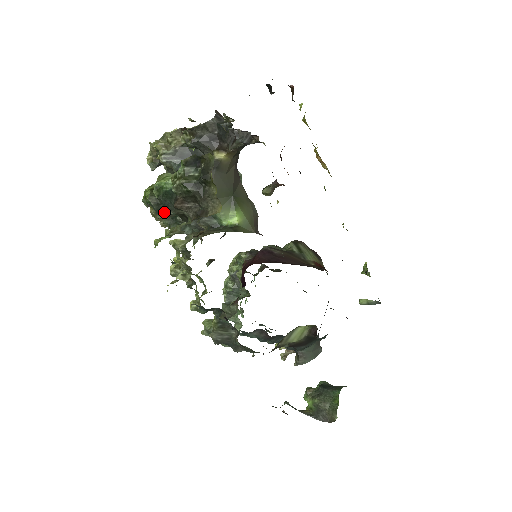
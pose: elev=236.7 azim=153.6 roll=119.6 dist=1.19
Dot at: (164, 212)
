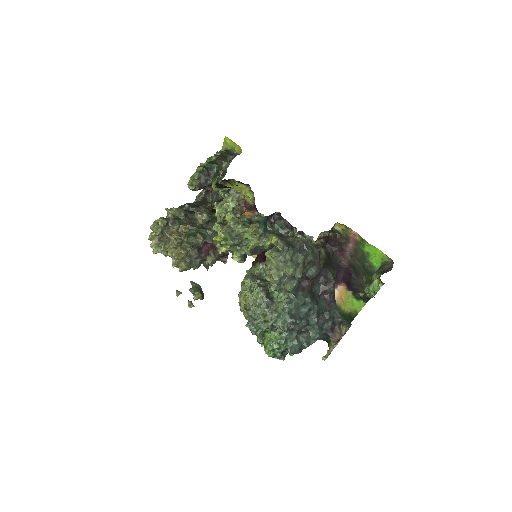
Dot at: (209, 177)
